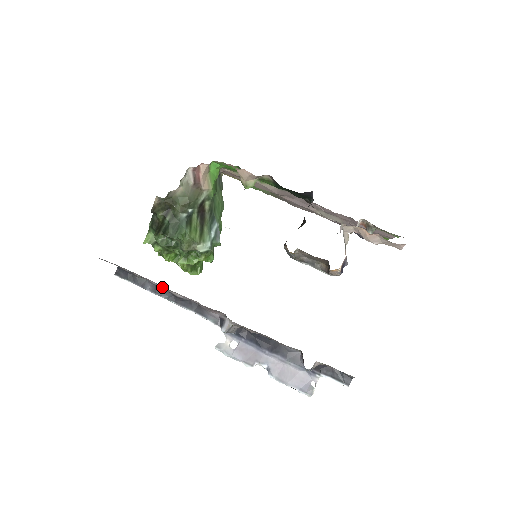
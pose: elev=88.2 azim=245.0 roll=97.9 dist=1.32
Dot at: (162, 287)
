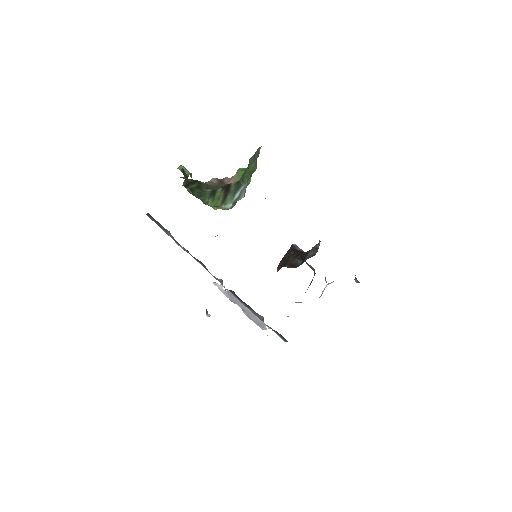
Dot at: occluded
